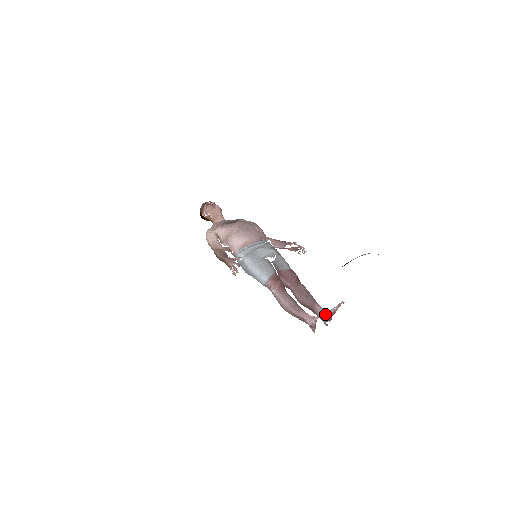
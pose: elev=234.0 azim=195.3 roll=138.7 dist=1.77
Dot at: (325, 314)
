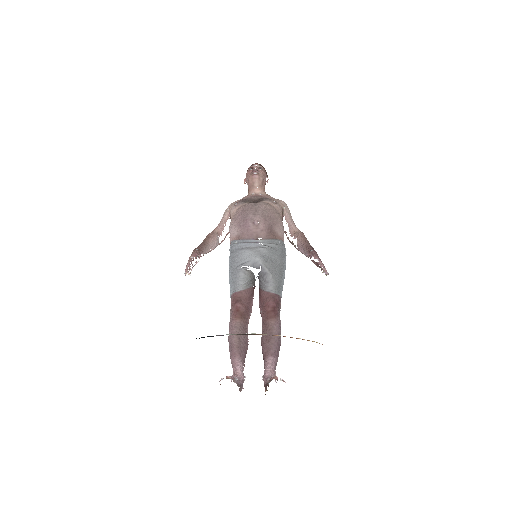
Dot at: (263, 378)
